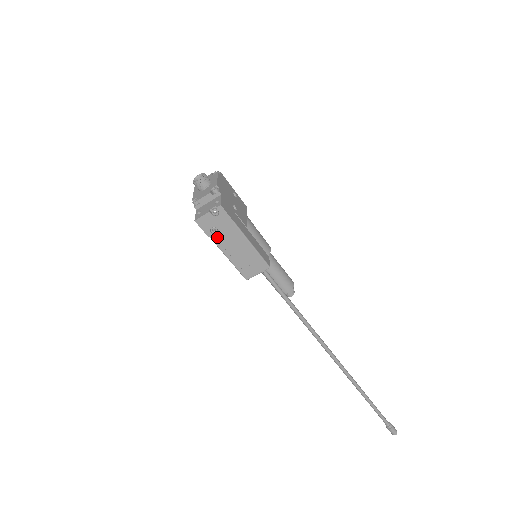
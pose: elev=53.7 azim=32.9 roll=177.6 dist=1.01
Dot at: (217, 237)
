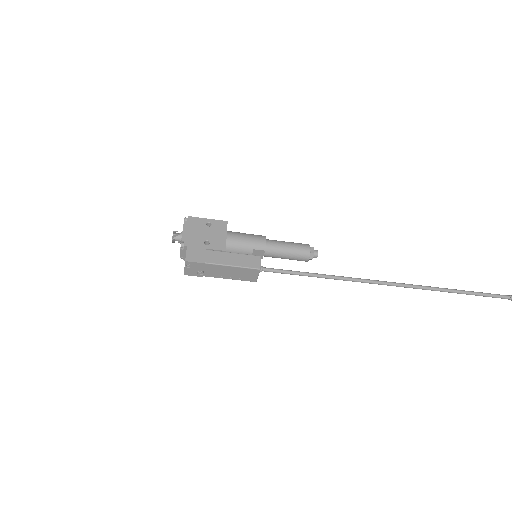
Dot at: (207, 274)
